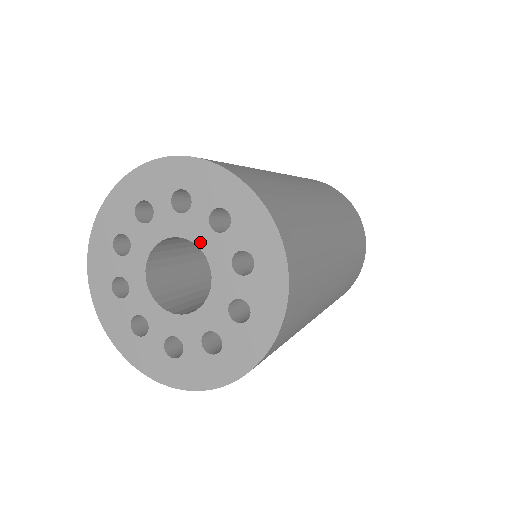
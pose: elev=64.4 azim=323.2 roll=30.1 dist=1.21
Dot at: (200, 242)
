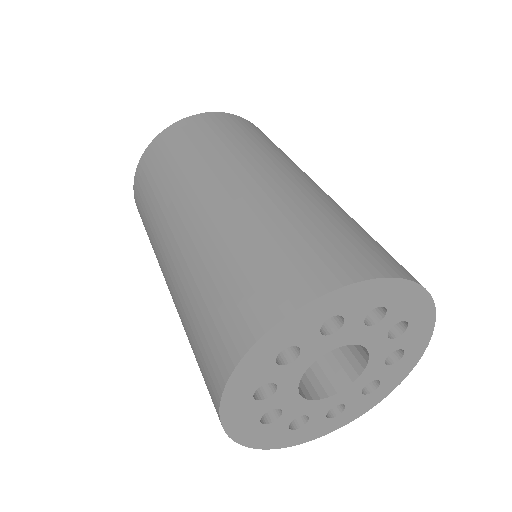
Dot at: (331, 348)
